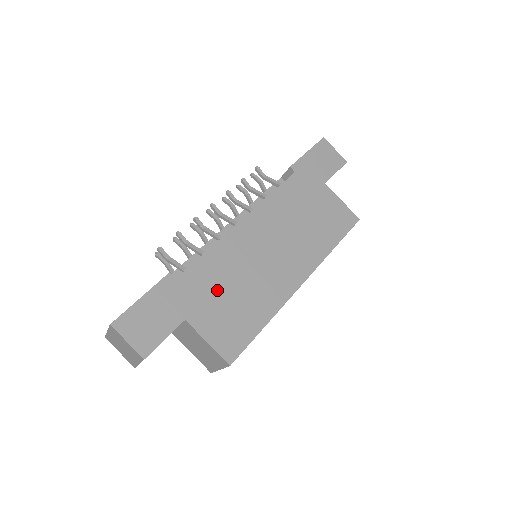
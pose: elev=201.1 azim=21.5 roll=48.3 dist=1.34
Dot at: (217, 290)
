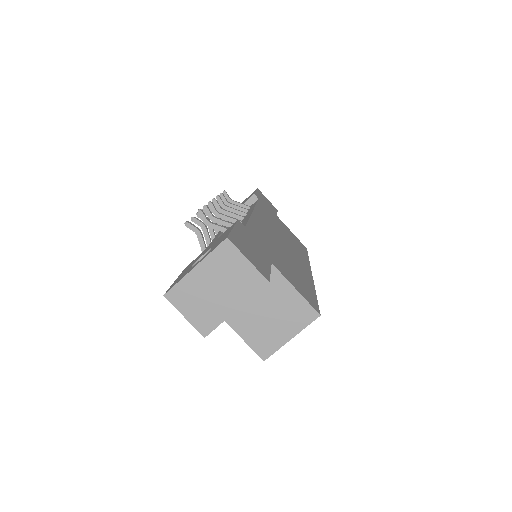
Dot at: (274, 251)
